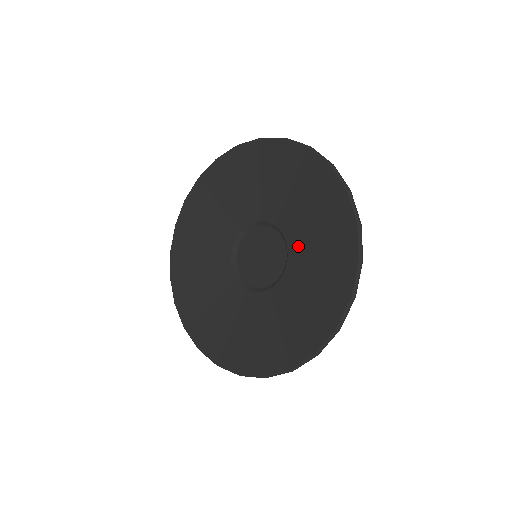
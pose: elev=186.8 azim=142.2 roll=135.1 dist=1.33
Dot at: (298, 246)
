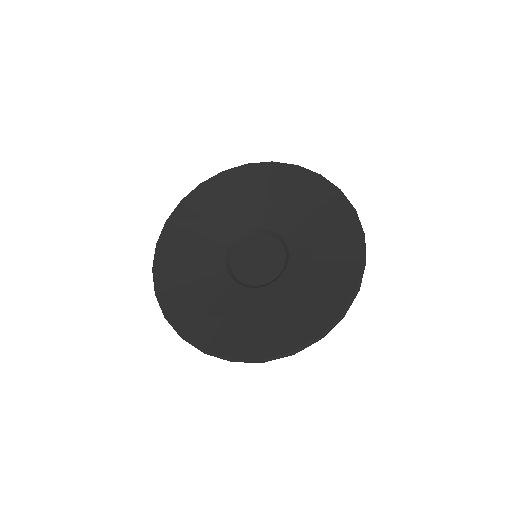
Dot at: (290, 282)
